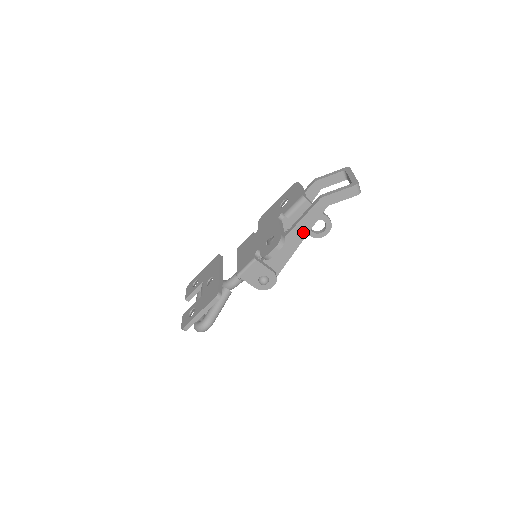
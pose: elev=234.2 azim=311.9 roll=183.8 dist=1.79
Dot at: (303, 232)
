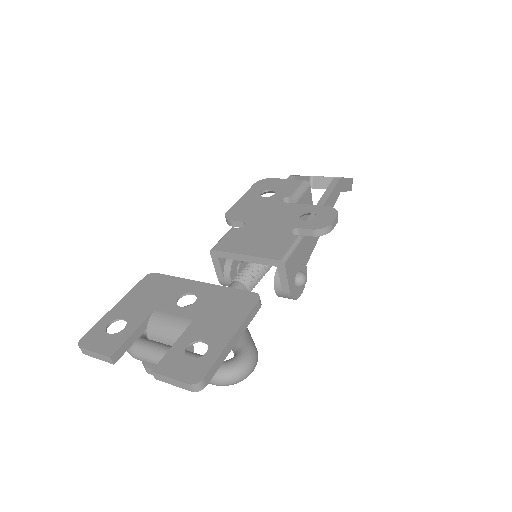
Dot at: occluded
